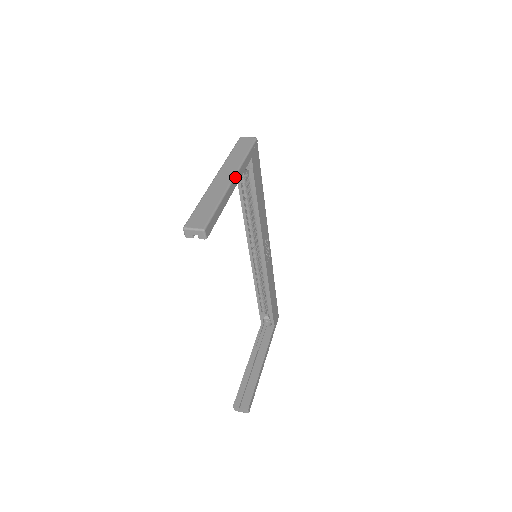
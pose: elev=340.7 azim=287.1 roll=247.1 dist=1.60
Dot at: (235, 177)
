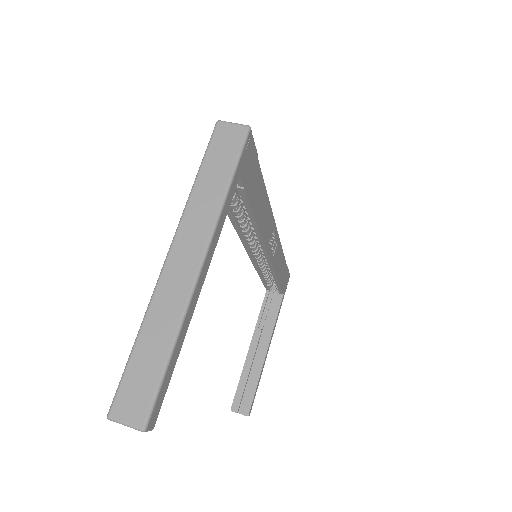
Dot at: (204, 260)
